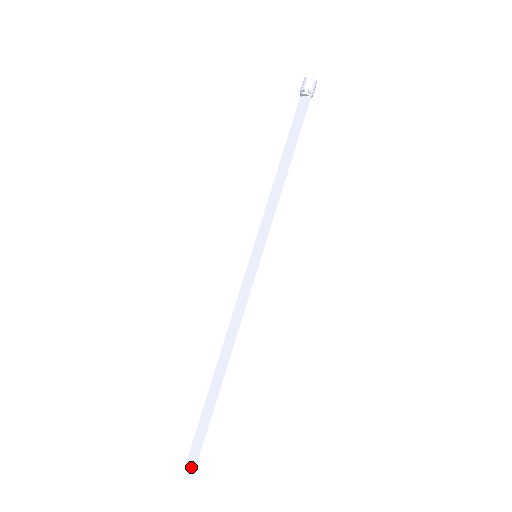
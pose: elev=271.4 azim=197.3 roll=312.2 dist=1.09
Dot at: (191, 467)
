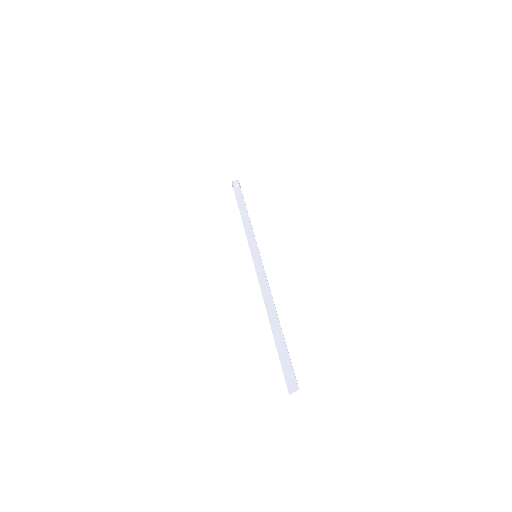
Dot at: (294, 389)
